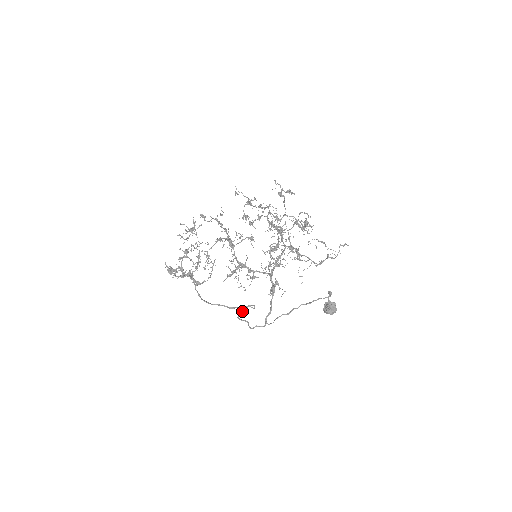
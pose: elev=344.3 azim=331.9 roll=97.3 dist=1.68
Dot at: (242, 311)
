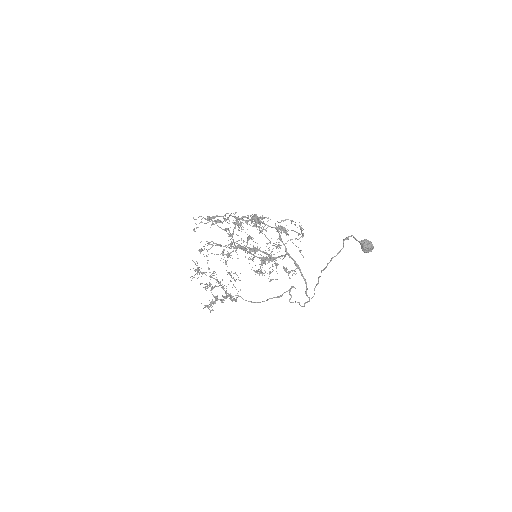
Dot at: (289, 294)
